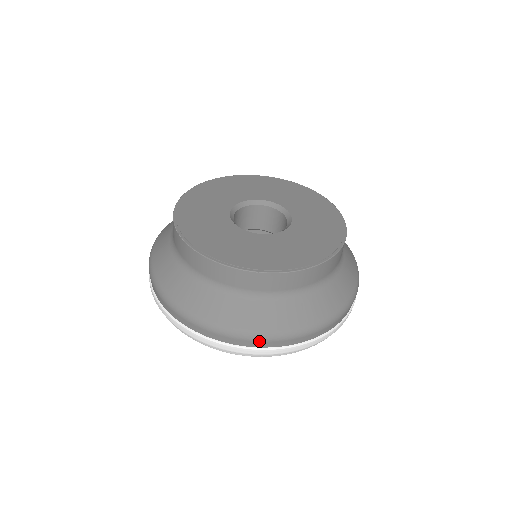
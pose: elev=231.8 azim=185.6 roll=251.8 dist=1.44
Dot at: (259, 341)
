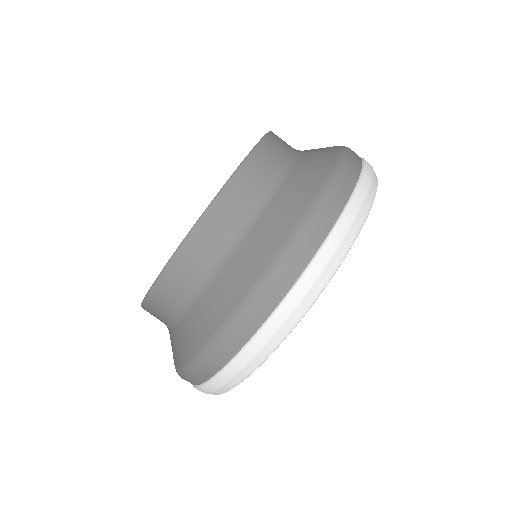
Dot at: (316, 226)
